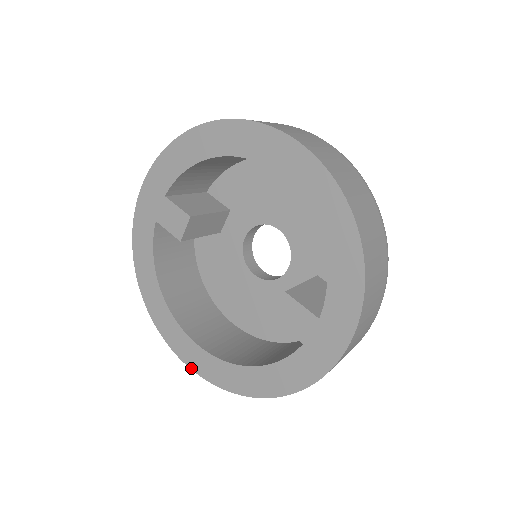
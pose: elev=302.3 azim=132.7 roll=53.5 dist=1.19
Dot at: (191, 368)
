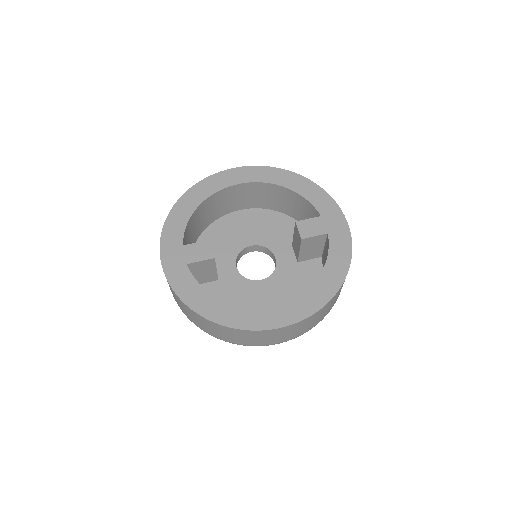
Dot at: (291, 324)
